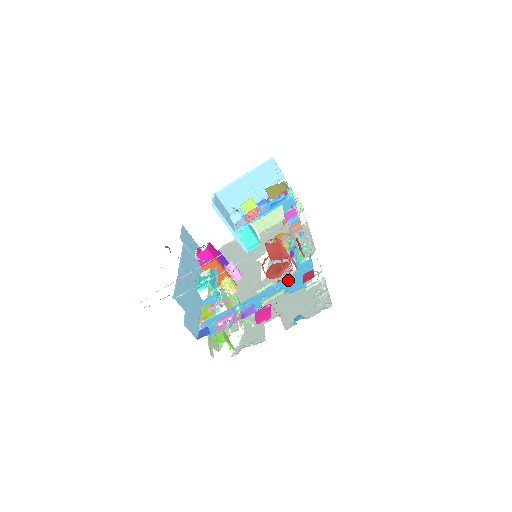
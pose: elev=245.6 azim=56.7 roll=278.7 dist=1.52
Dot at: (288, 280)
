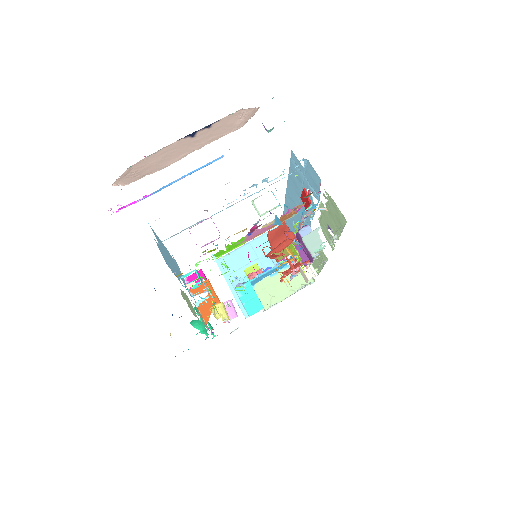
Dot at: (291, 213)
